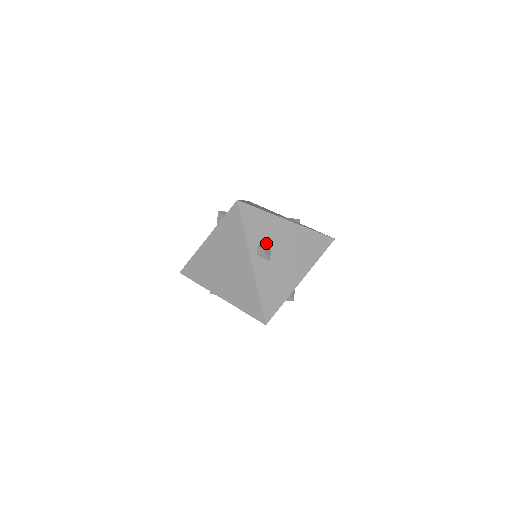
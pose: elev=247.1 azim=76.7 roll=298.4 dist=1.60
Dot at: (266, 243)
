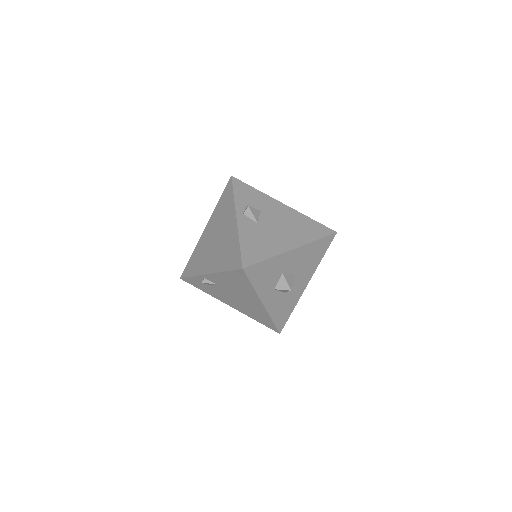
Dot at: (255, 210)
